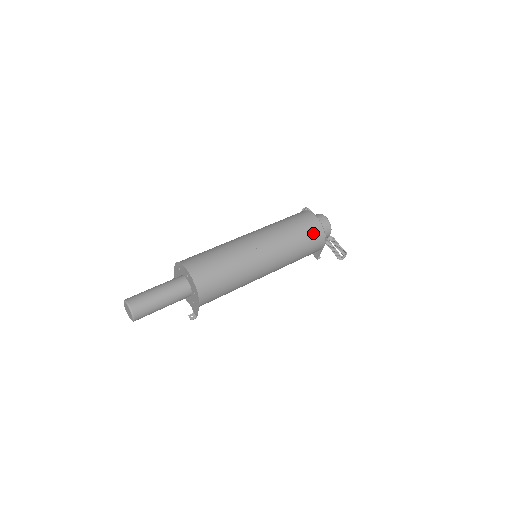
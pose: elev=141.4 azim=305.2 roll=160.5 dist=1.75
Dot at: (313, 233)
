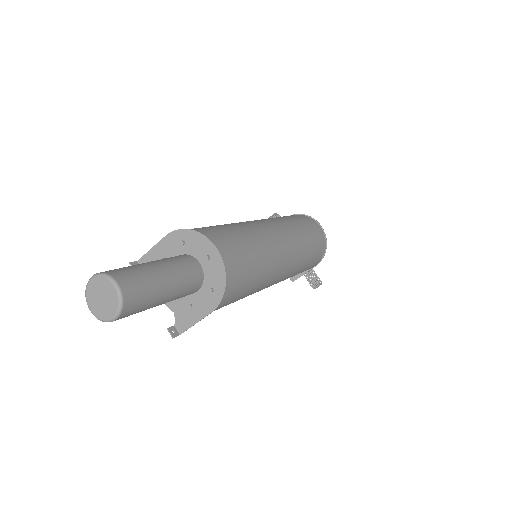
Dot at: (320, 245)
